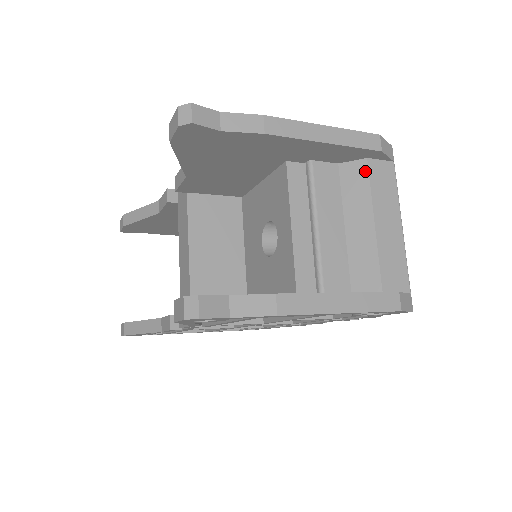
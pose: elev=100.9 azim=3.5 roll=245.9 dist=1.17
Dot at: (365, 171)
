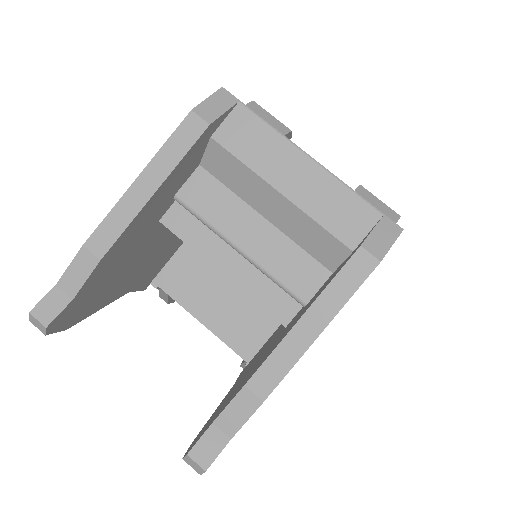
Dot at: (222, 151)
